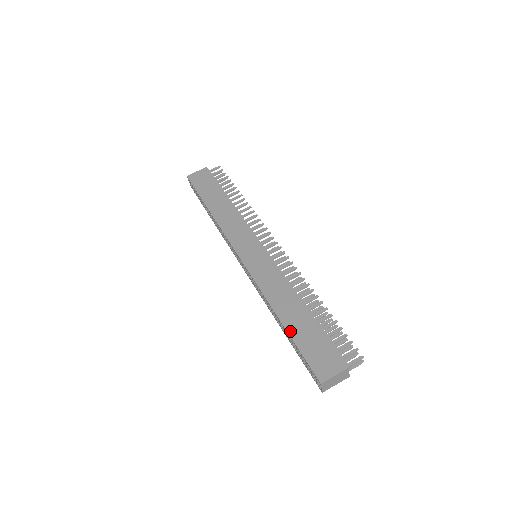
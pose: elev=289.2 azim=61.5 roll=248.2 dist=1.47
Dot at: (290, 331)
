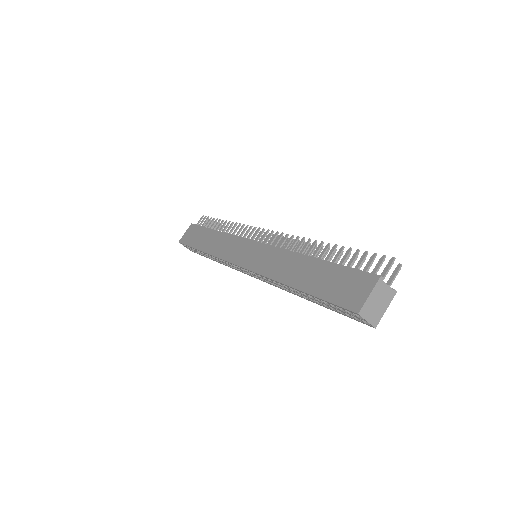
Dot at: (306, 289)
